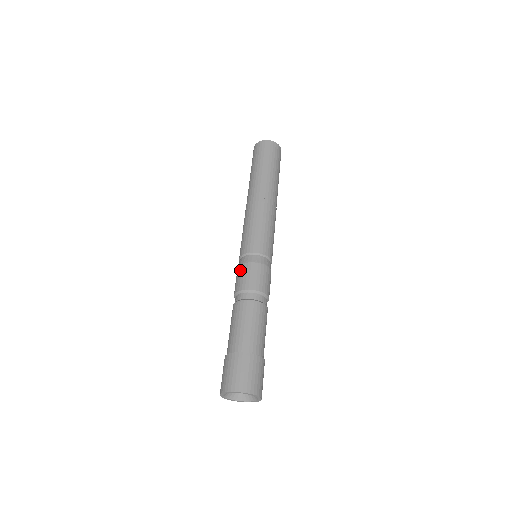
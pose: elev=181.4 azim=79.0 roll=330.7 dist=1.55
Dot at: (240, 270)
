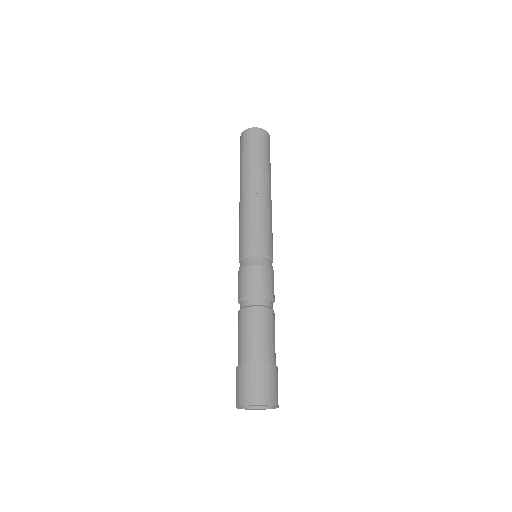
Dot at: (244, 273)
